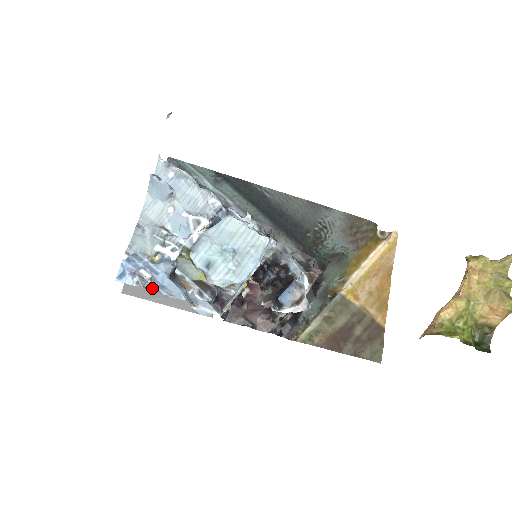
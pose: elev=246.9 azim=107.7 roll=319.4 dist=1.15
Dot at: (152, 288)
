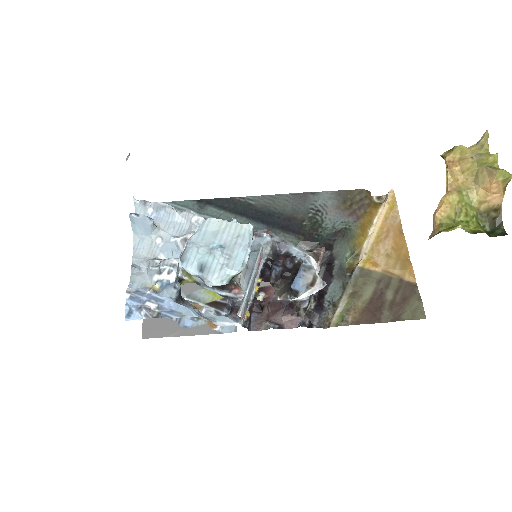
Dot at: (161, 316)
